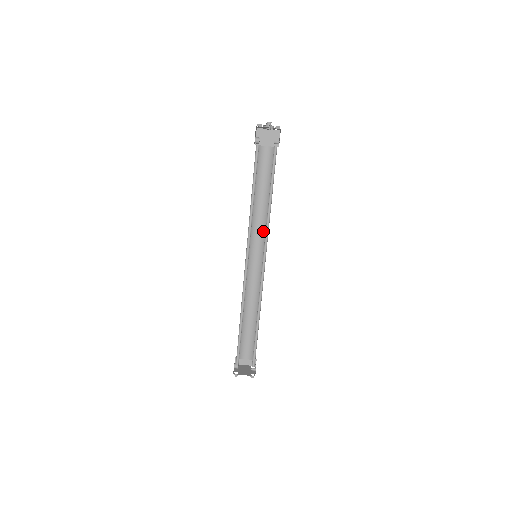
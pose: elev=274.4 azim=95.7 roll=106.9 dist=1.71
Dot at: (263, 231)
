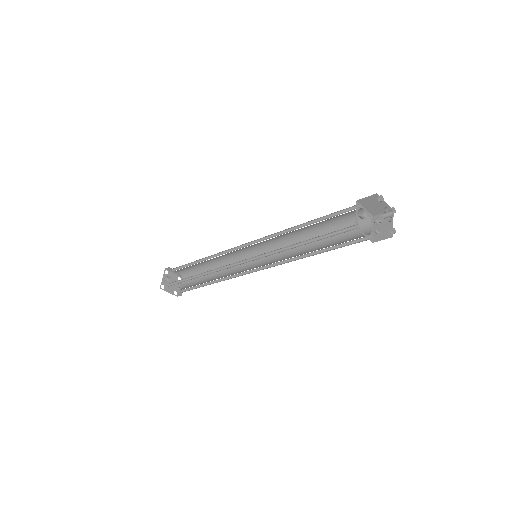
Dot at: (282, 243)
